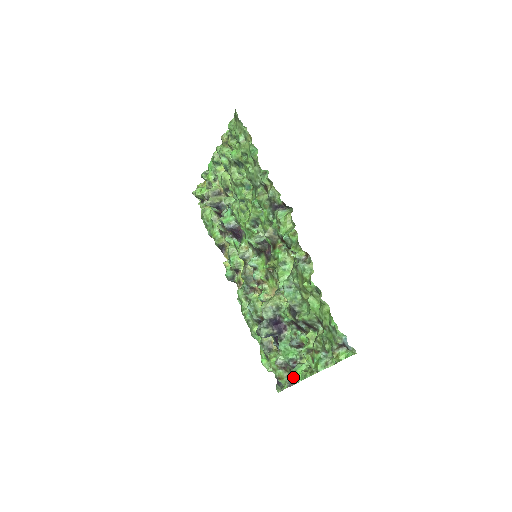
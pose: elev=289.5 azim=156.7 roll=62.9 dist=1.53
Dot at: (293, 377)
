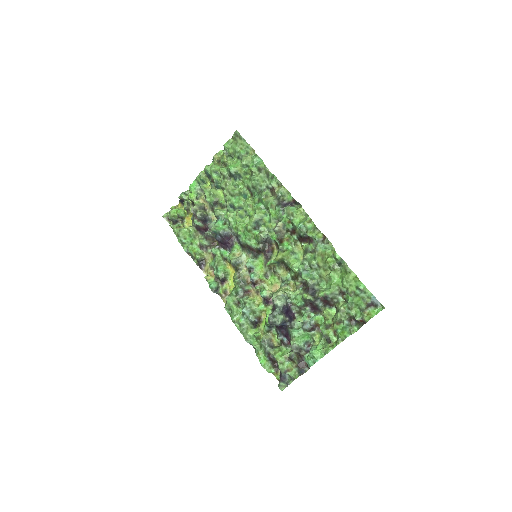
Dot at: (310, 359)
